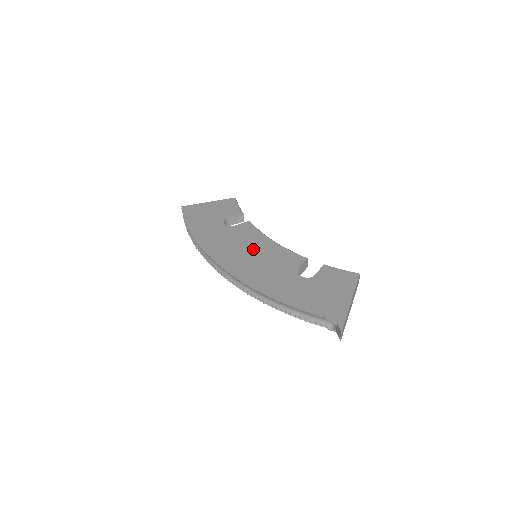
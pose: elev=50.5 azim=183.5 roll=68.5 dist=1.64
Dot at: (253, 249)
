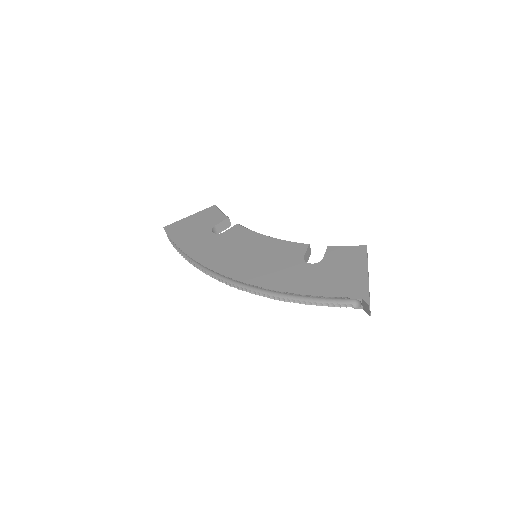
Dot at: (251, 250)
